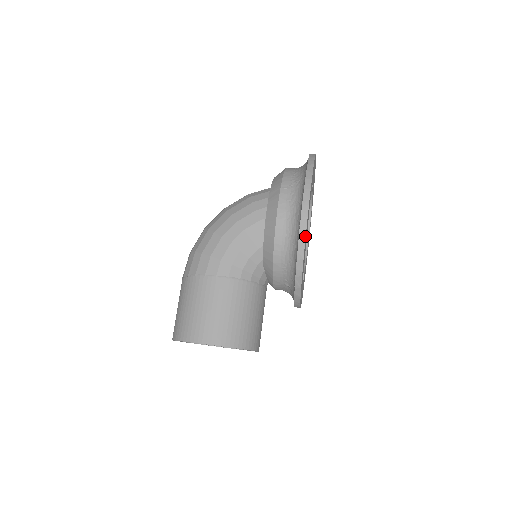
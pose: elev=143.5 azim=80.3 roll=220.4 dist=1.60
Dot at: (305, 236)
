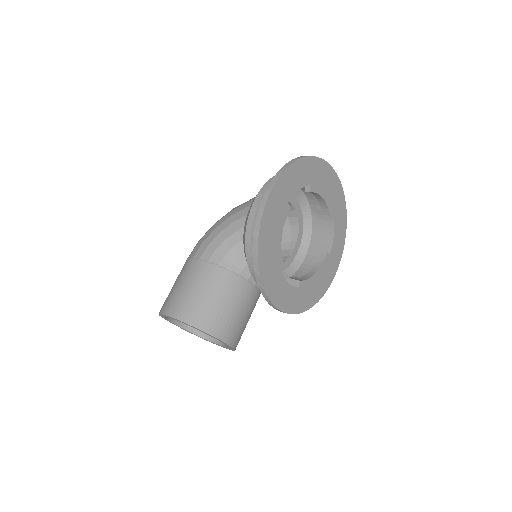
Dot at: (261, 219)
